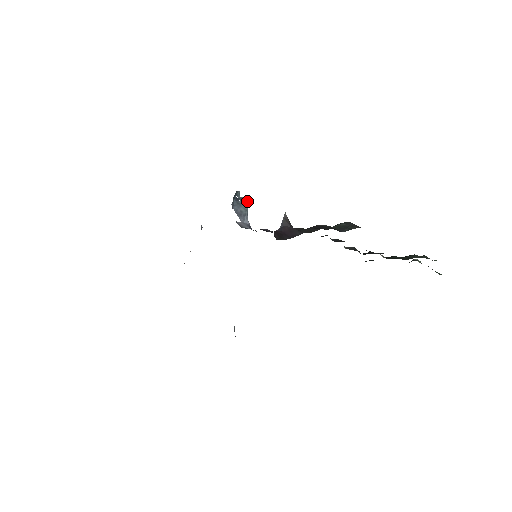
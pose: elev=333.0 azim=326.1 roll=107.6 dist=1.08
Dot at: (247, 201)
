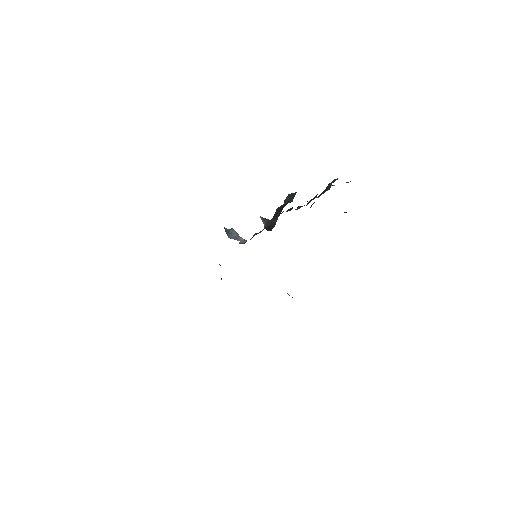
Dot at: (232, 229)
